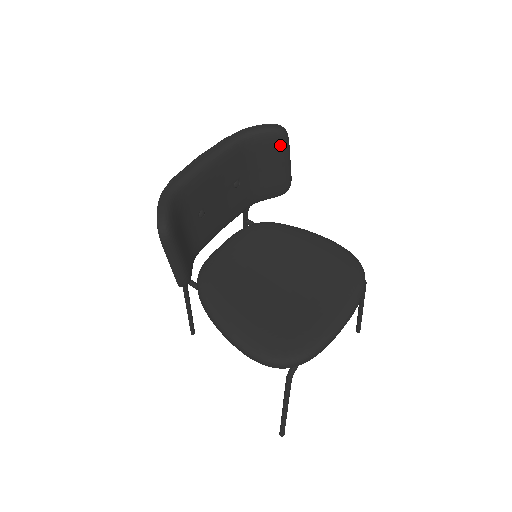
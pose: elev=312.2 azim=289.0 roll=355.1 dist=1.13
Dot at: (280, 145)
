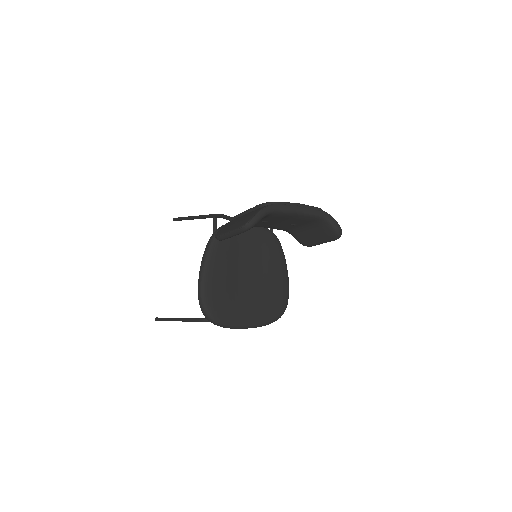
Dot at: (331, 237)
